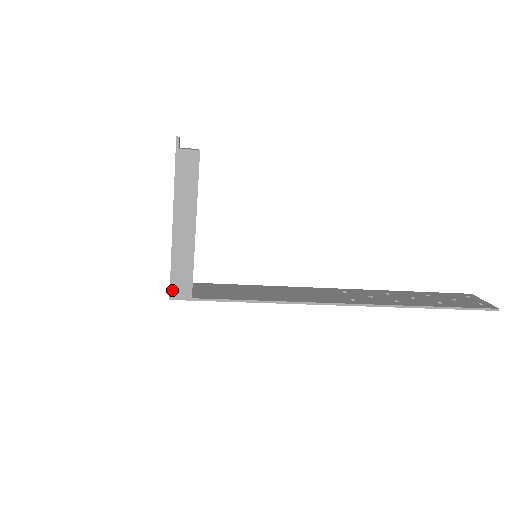
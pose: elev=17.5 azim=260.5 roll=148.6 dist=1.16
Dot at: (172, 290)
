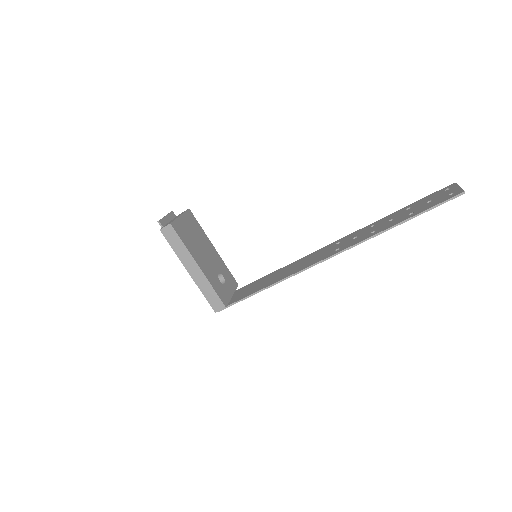
Dot at: (212, 308)
